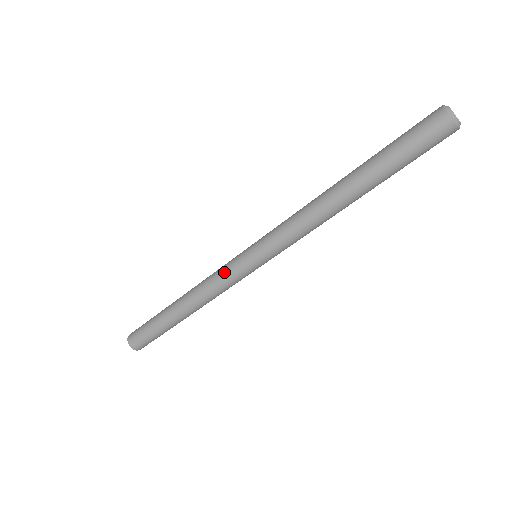
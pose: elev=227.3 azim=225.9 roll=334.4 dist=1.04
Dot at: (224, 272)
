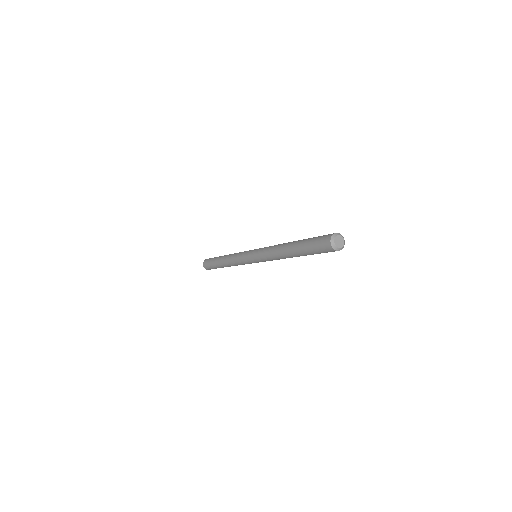
Dot at: (241, 260)
